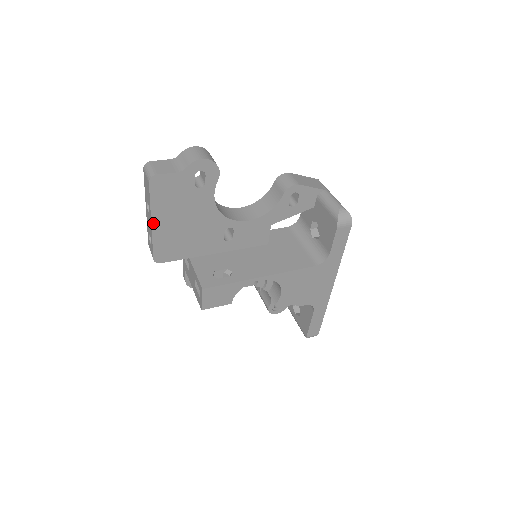
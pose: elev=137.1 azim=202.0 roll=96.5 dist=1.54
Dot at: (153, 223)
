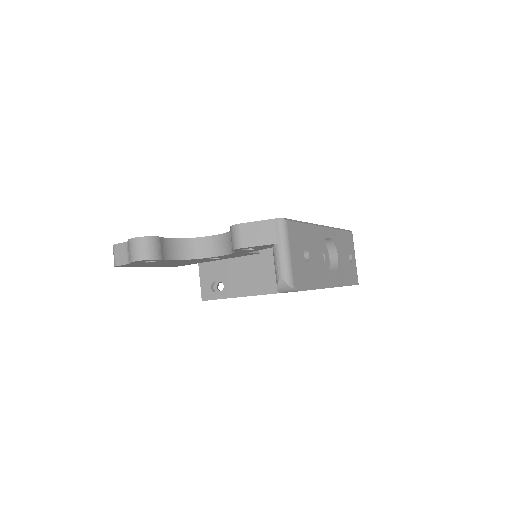
Dot at: (147, 266)
